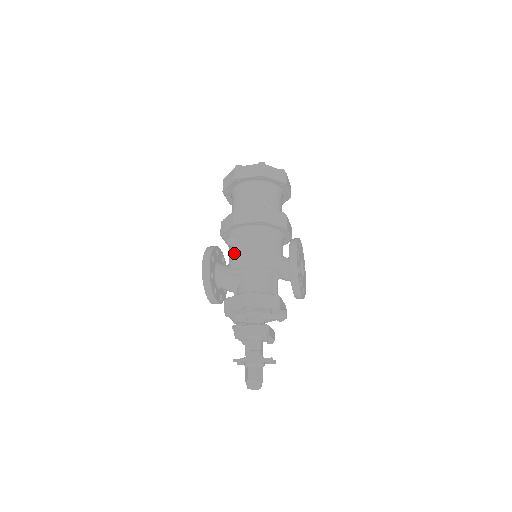
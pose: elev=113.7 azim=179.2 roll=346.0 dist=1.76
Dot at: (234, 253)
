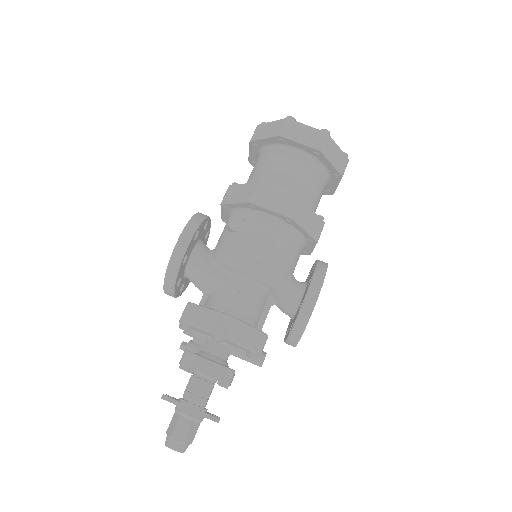
Dot at: (231, 243)
